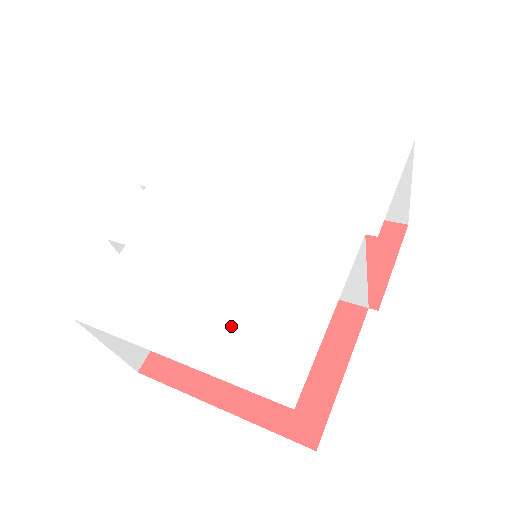
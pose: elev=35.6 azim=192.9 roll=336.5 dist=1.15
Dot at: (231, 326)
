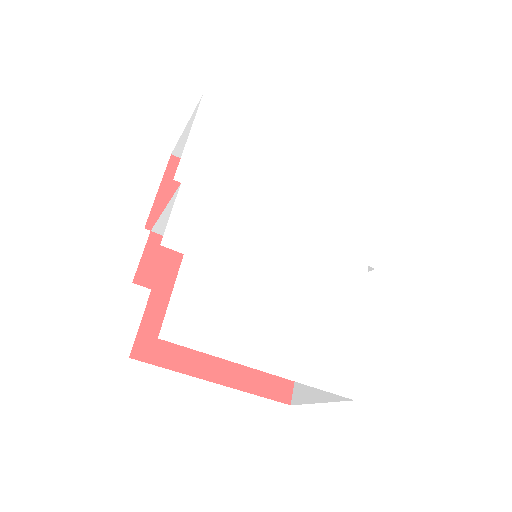
Dot at: (302, 341)
